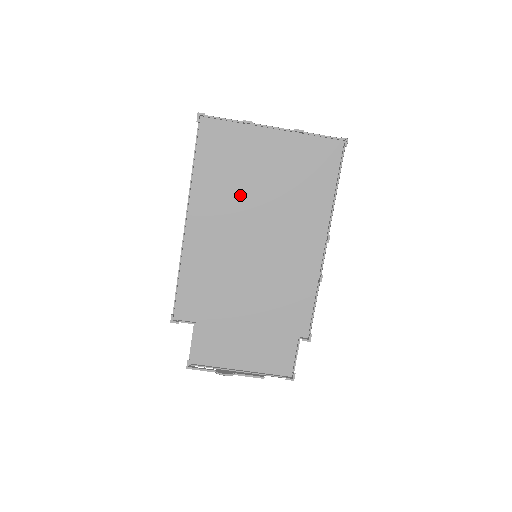
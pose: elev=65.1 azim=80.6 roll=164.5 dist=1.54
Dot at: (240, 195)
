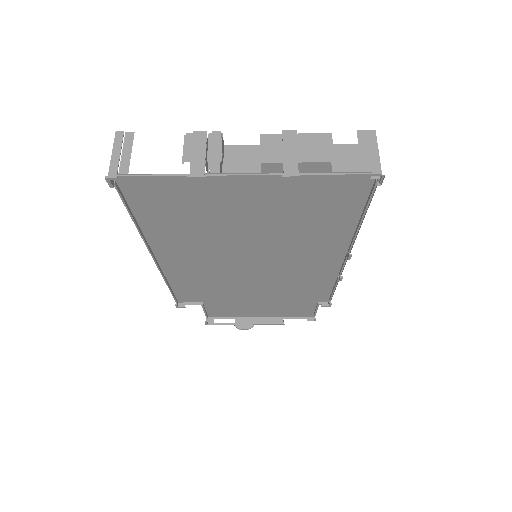
Dot at: (216, 234)
